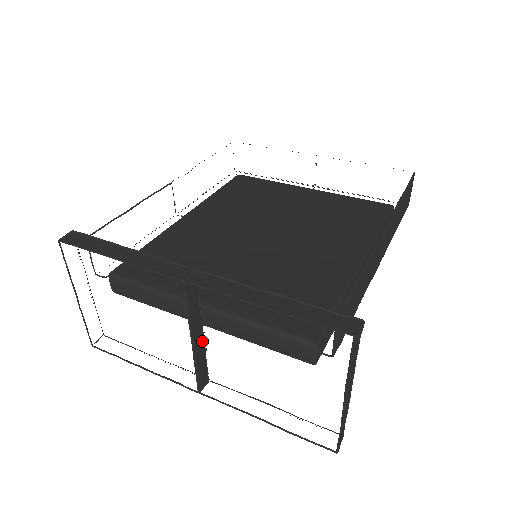
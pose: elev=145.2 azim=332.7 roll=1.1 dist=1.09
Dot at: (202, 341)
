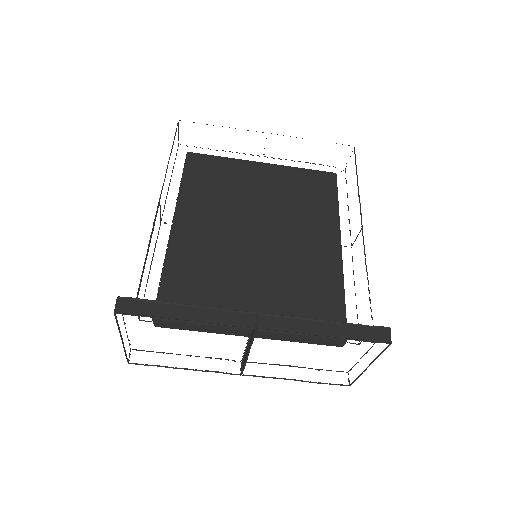
Dot at: (247, 346)
